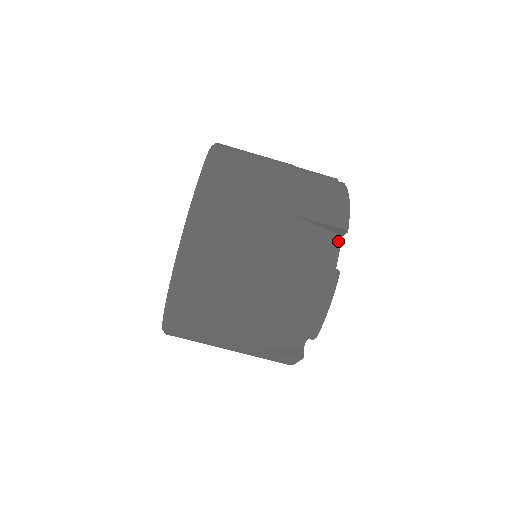
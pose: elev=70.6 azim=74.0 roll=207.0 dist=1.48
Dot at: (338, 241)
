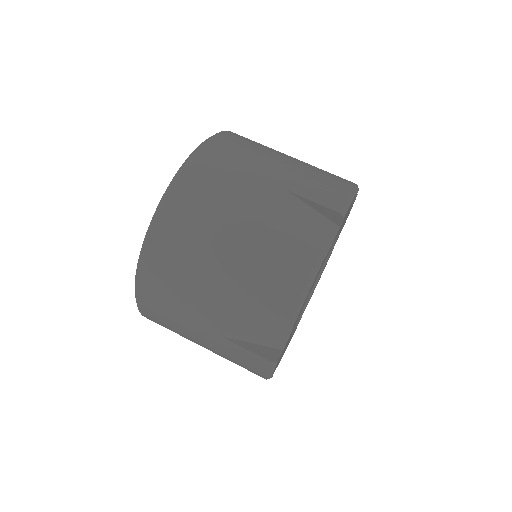
Dot at: occluded
